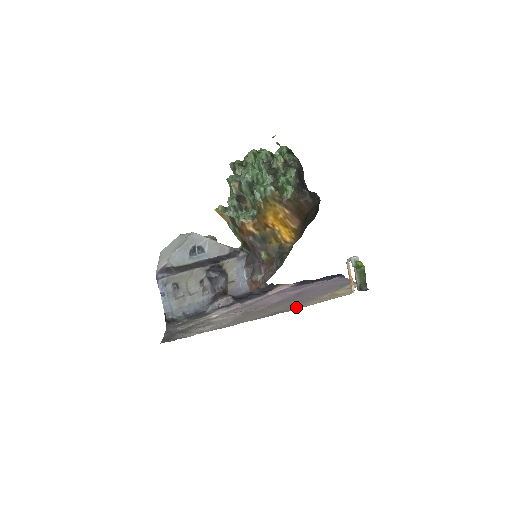
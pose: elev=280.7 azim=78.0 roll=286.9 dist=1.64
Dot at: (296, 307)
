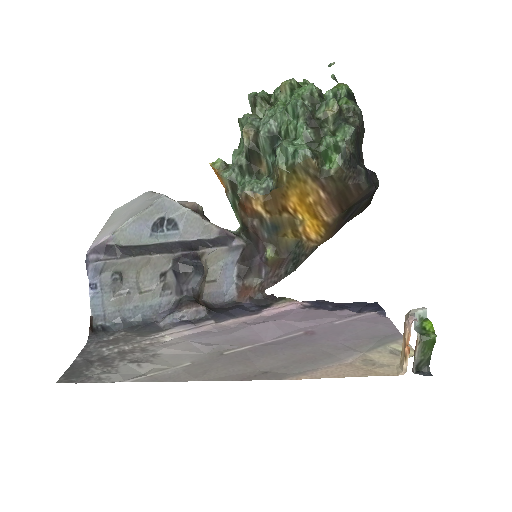
Dot at: (299, 371)
